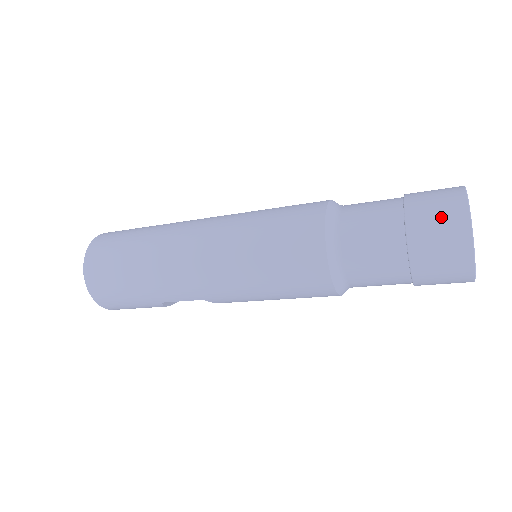
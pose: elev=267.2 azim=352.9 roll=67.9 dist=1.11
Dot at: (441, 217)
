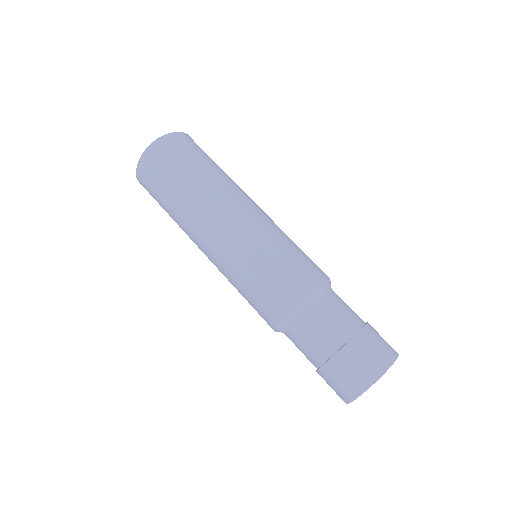
Dot at: (356, 371)
